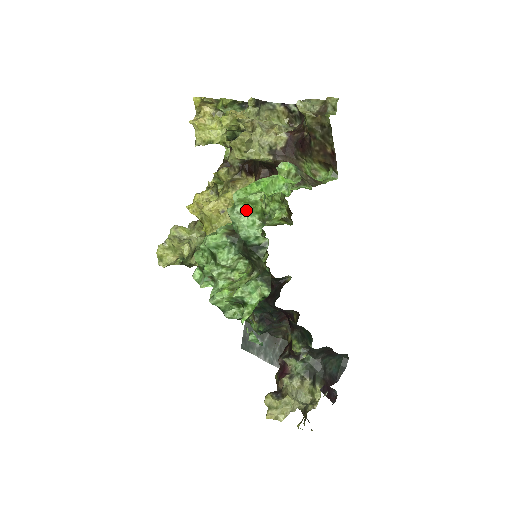
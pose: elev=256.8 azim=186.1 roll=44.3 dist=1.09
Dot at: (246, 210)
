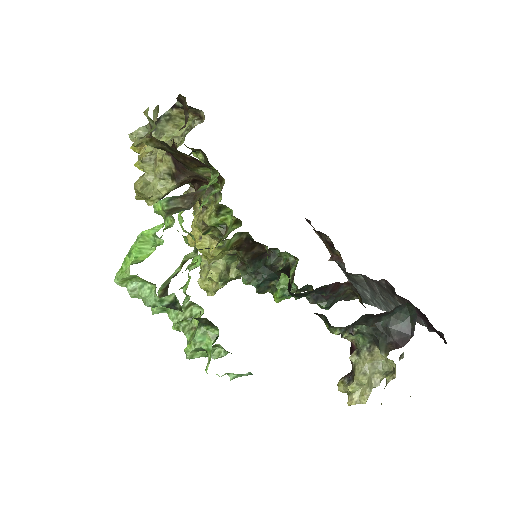
Dot at: (137, 284)
